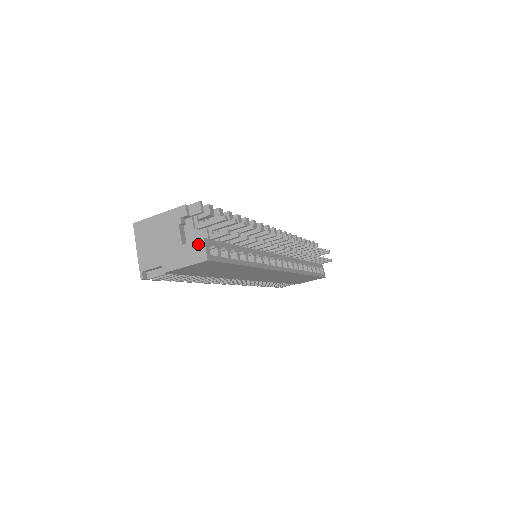
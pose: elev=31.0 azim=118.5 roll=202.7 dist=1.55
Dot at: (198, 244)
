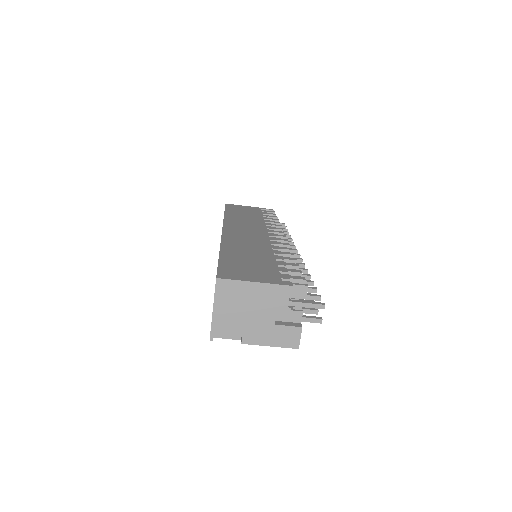
Dot at: (294, 331)
